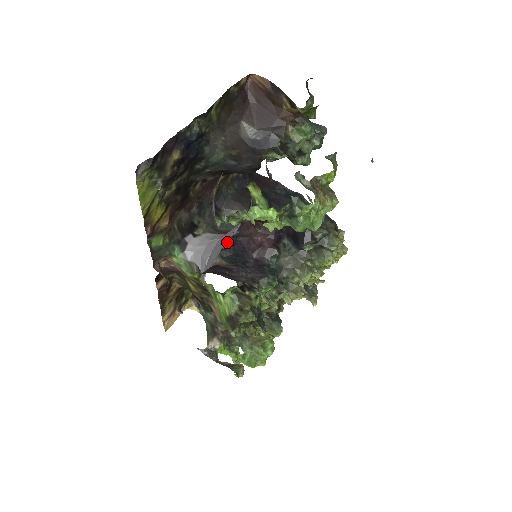
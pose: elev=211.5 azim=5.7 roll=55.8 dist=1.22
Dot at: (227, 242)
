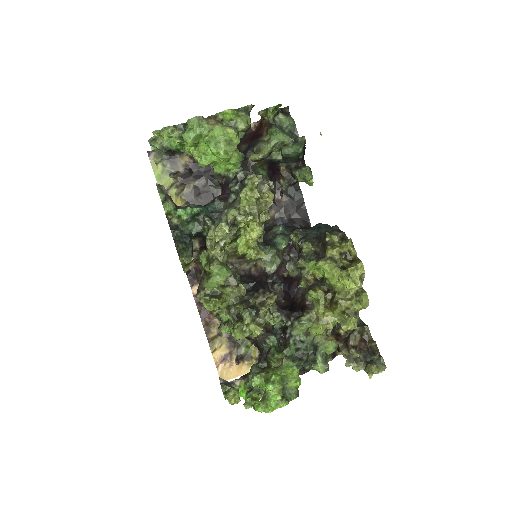
Dot at: occluded
